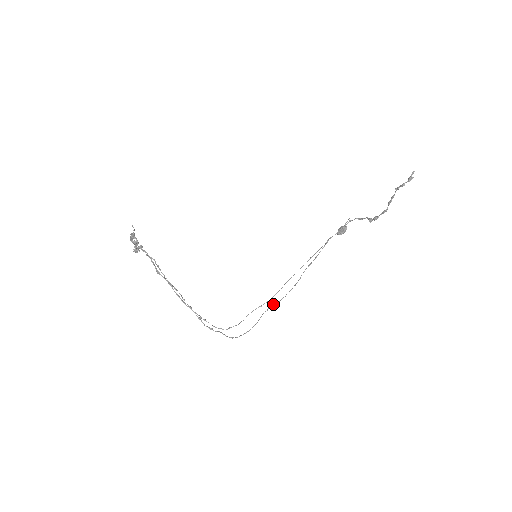
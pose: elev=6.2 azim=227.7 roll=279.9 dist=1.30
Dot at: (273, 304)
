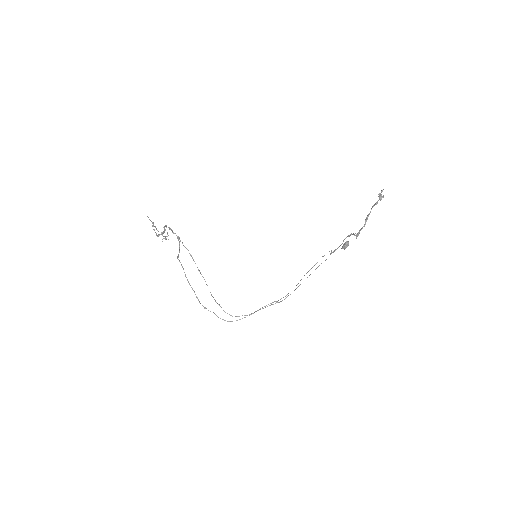
Dot at: (272, 302)
